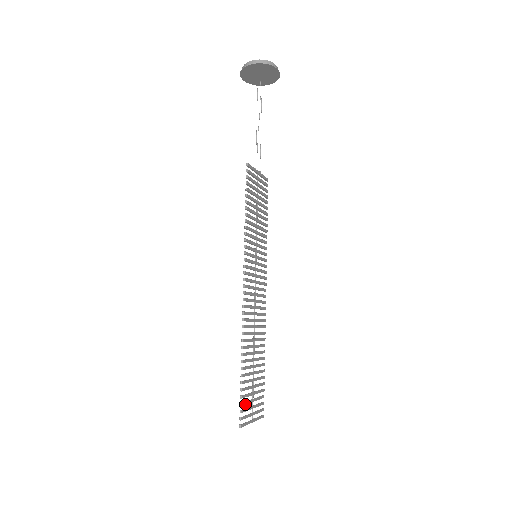
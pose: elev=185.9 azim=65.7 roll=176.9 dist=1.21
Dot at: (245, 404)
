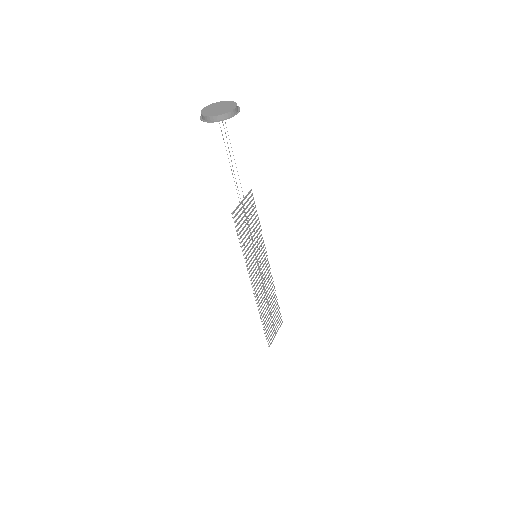
Dot at: occluded
